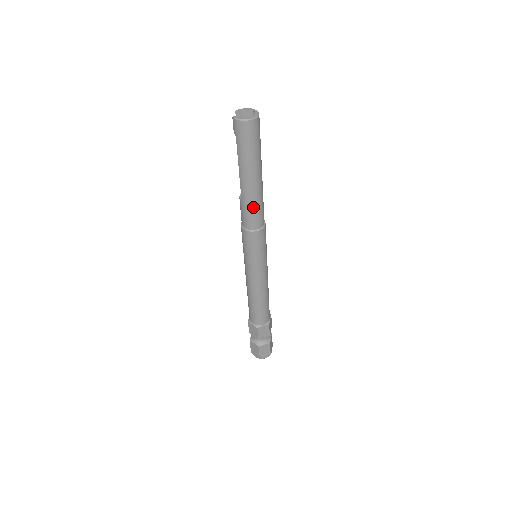
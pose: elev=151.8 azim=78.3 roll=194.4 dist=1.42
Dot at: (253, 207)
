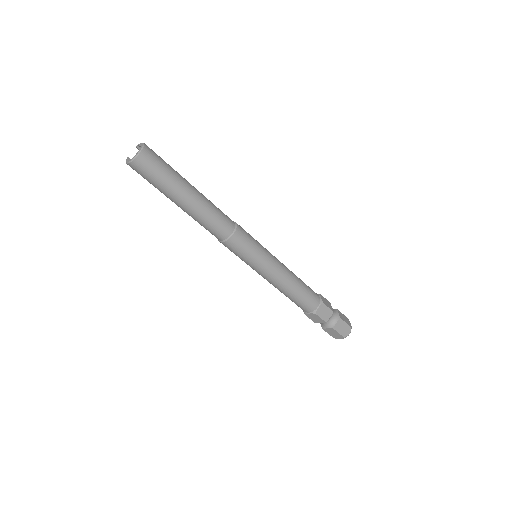
Dot at: (202, 224)
